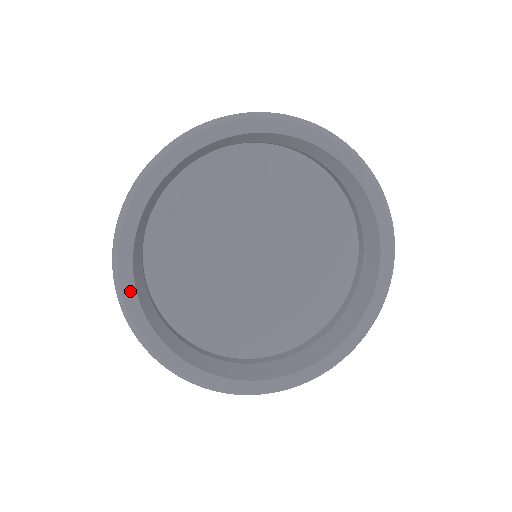
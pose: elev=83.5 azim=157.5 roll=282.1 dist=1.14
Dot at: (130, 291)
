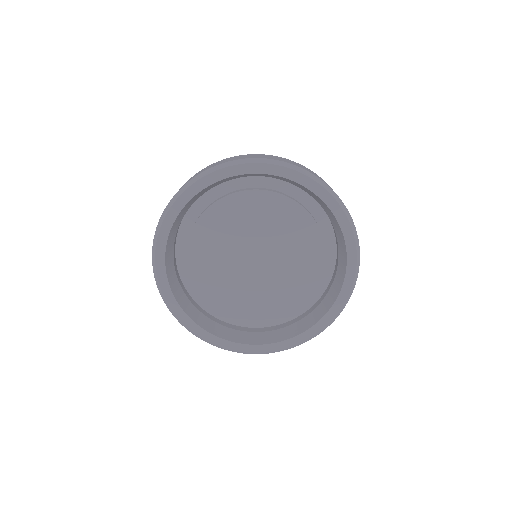
Dot at: (178, 207)
